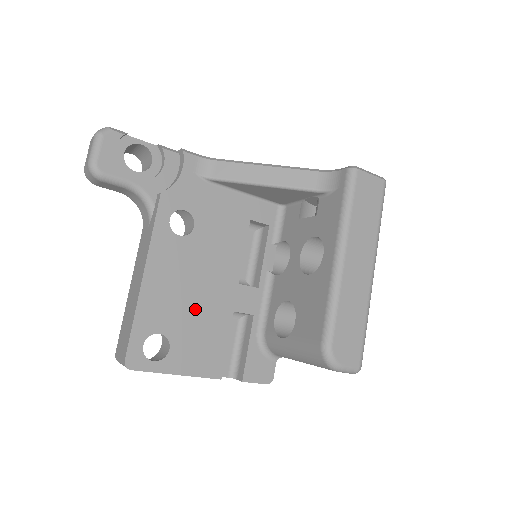
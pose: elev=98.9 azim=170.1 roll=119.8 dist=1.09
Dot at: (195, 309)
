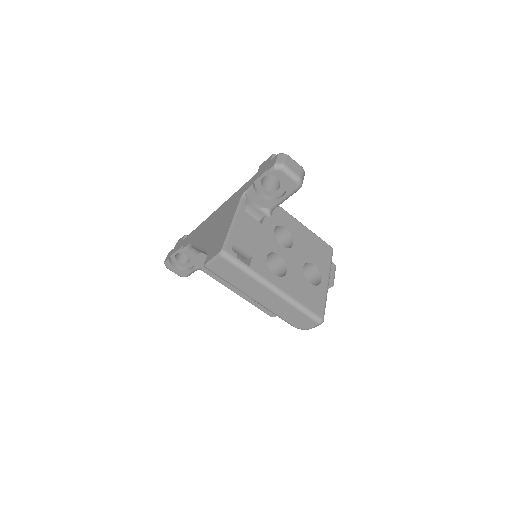
Dot at: occluded
